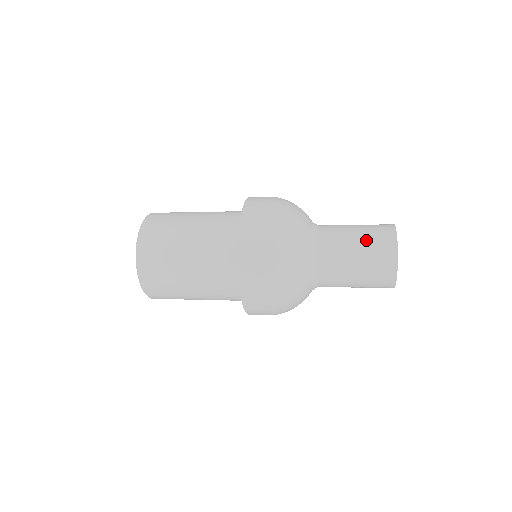
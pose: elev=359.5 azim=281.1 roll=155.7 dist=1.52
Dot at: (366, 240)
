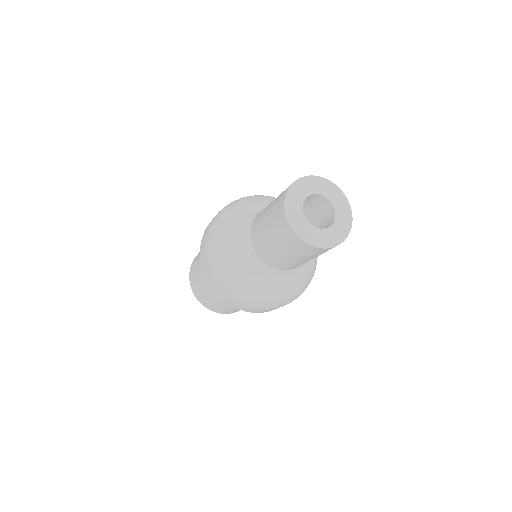
Dot at: occluded
